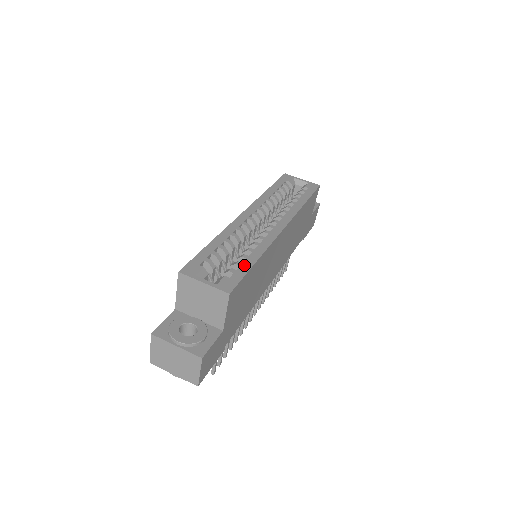
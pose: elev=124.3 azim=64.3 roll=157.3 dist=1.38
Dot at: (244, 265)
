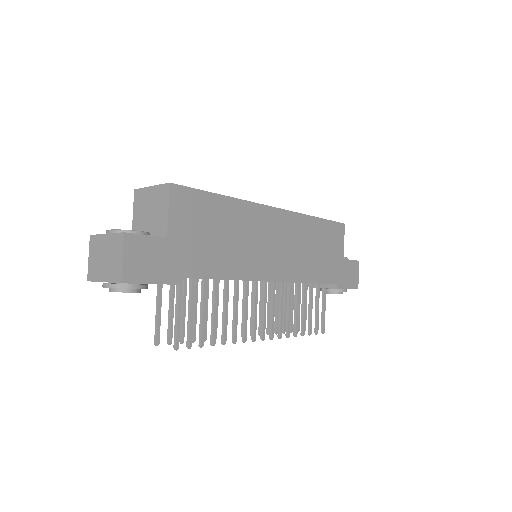
Dot at: occluded
